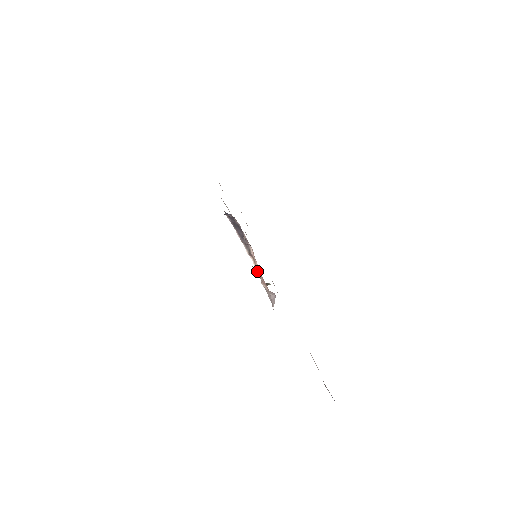
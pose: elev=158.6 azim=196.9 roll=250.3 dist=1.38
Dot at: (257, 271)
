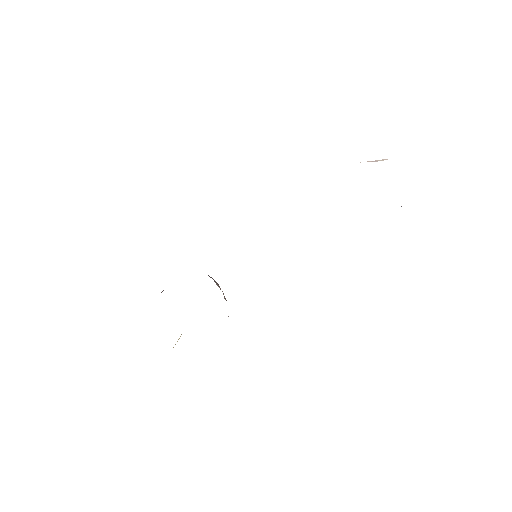
Dot at: occluded
